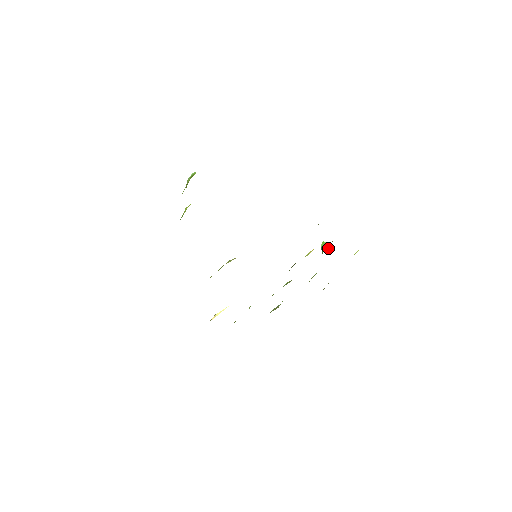
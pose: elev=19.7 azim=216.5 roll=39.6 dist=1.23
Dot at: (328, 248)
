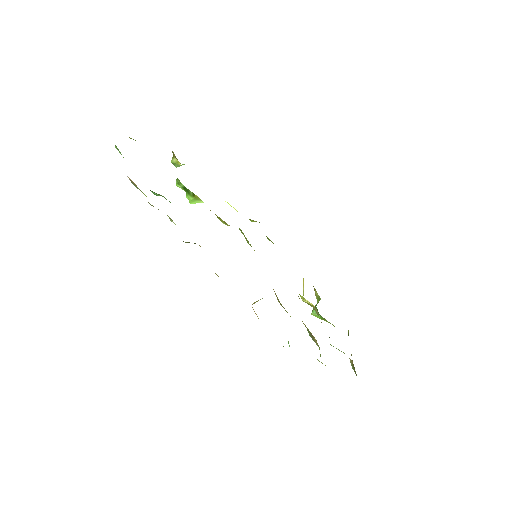
Dot at: occluded
